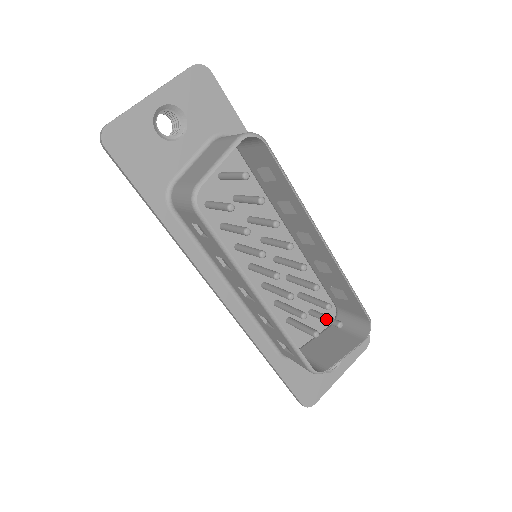
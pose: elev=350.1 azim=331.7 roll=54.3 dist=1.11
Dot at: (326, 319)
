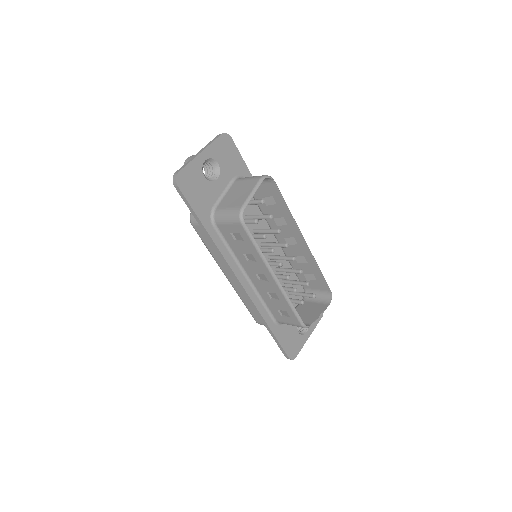
Dot at: (304, 294)
